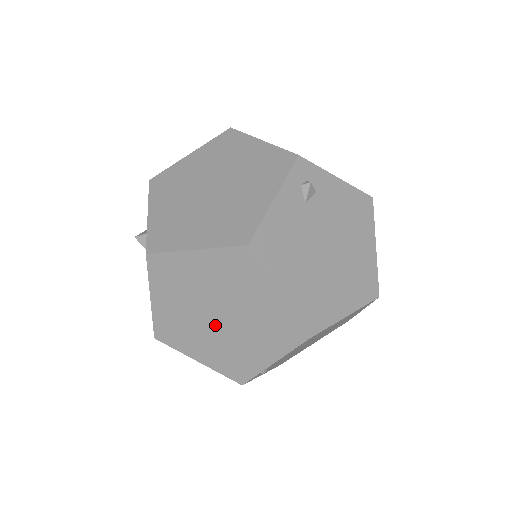
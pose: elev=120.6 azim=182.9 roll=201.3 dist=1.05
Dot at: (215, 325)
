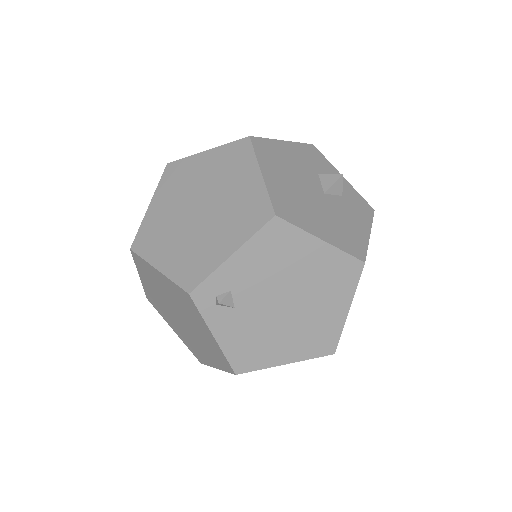
Dot at: occluded
